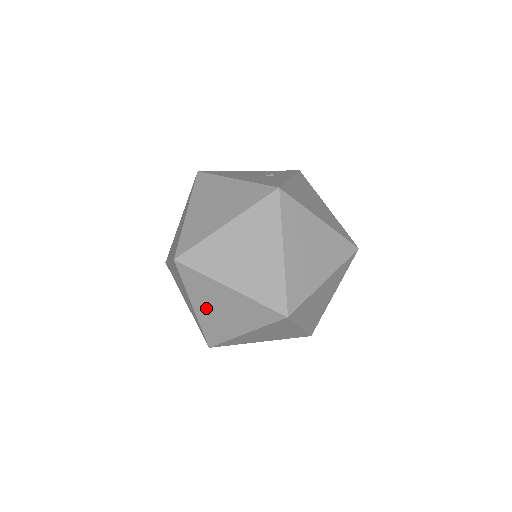
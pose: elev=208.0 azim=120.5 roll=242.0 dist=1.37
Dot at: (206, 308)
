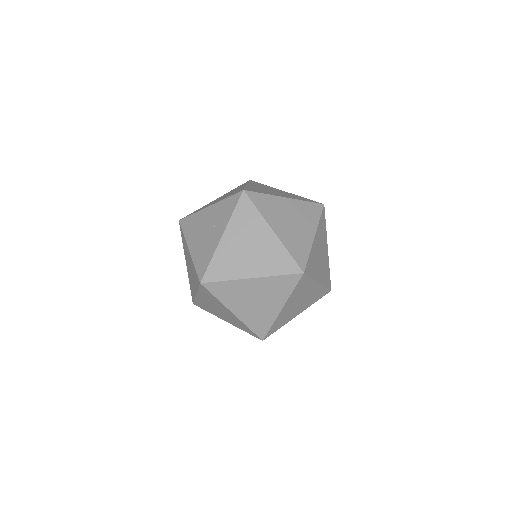
Dot at: occluded
